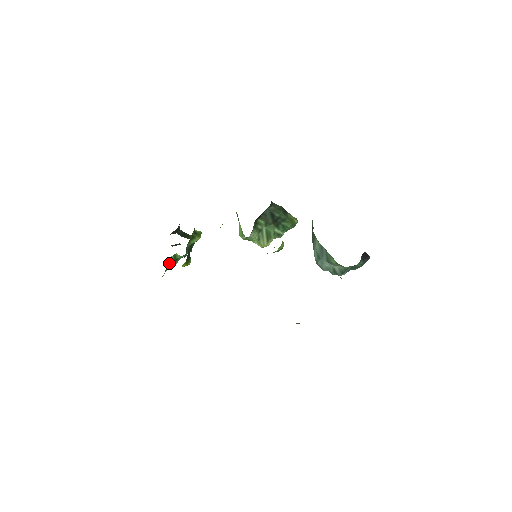
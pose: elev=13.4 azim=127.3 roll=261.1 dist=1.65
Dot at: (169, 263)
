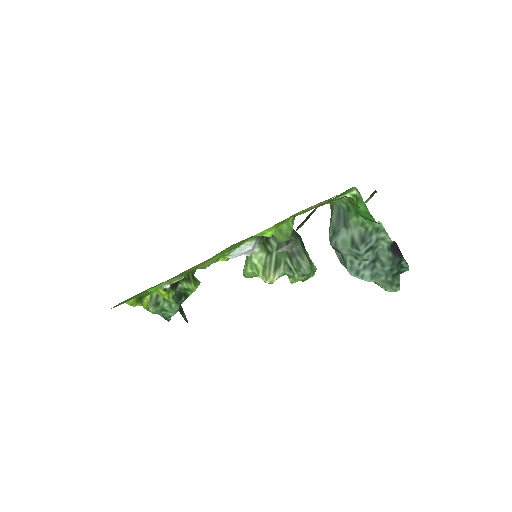
Dot at: (147, 302)
